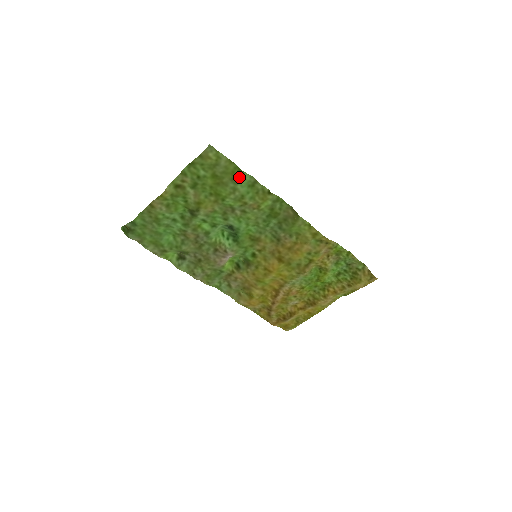
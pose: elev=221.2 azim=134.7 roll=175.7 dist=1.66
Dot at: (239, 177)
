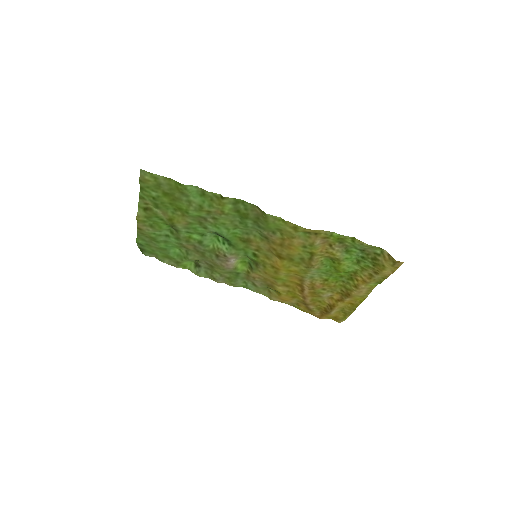
Dot at: (184, 190)
